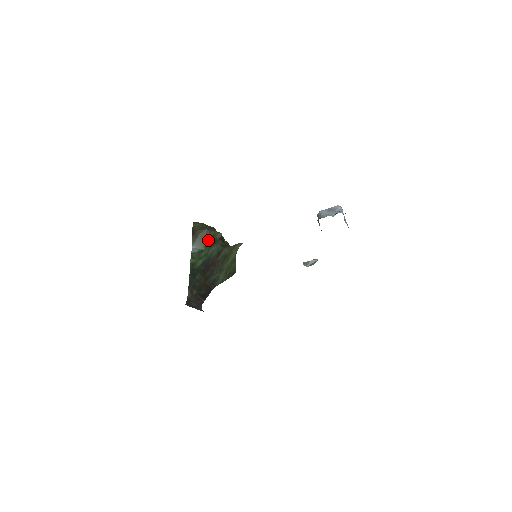
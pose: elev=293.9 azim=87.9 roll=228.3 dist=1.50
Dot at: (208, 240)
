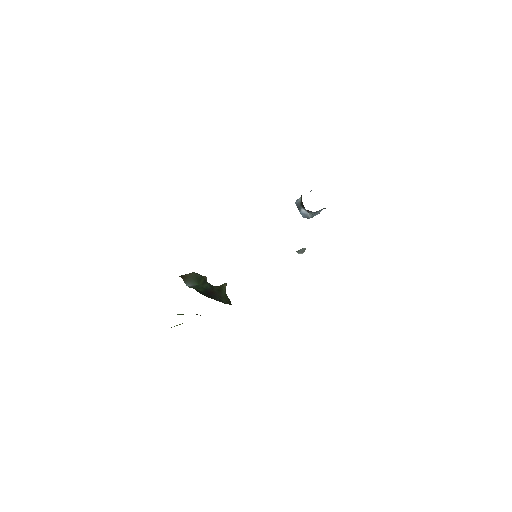
Dot at: (199, 279)
